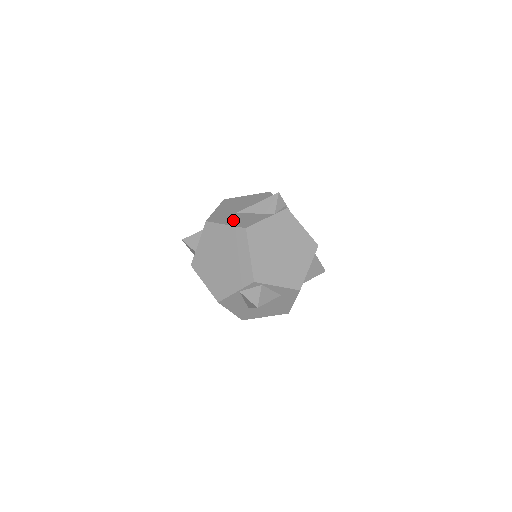
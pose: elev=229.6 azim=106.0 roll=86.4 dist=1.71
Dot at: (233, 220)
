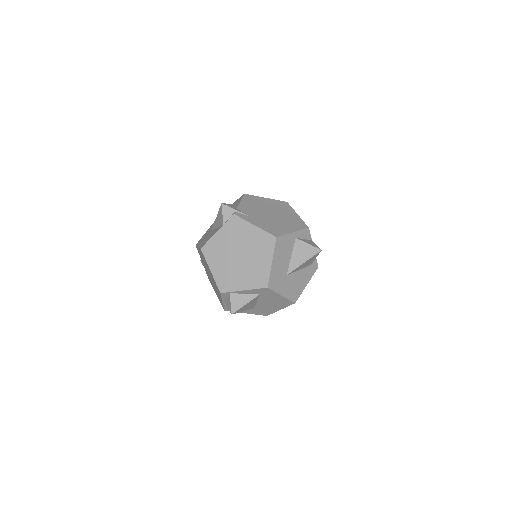
Dot at: (204, 240)
